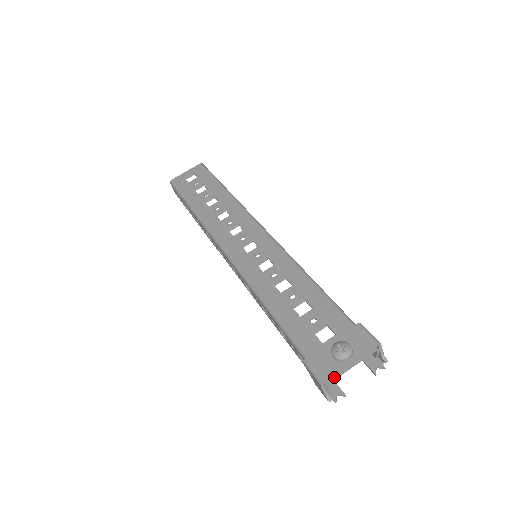
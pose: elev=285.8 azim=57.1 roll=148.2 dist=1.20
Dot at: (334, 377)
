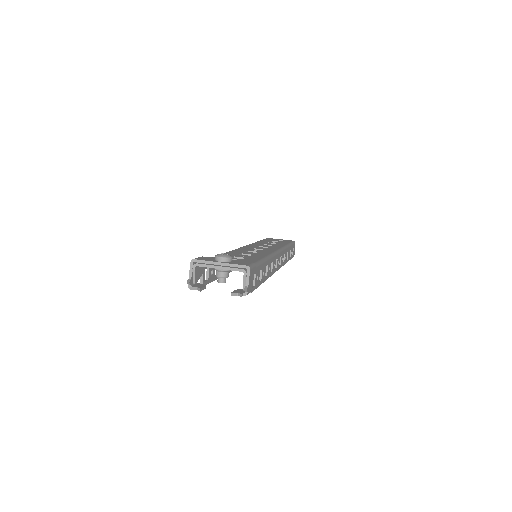
Dot at: (203, 264)
